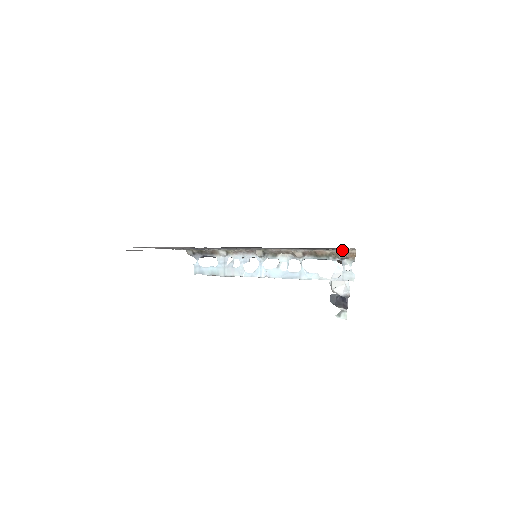
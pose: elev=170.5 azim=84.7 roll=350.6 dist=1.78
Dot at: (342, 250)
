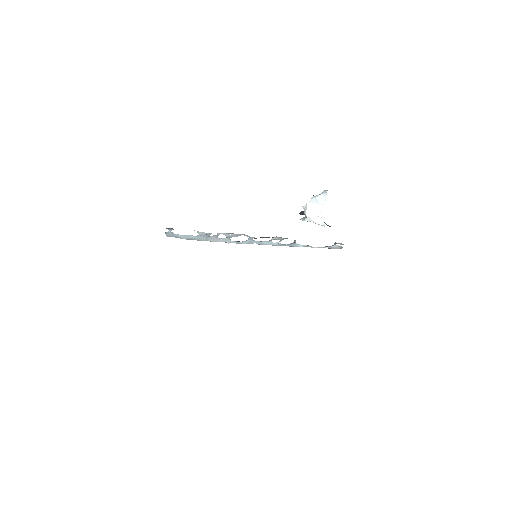
Dot at: occluded
